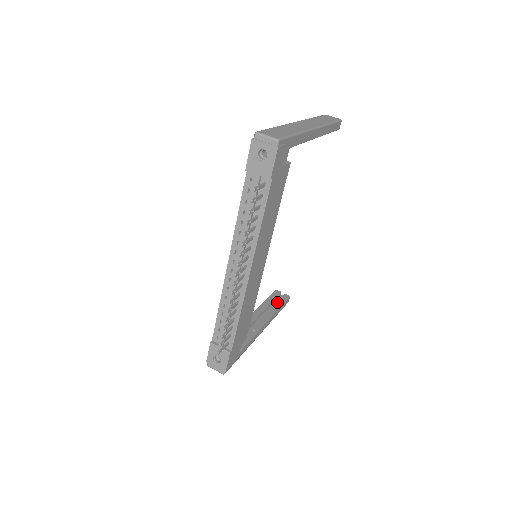
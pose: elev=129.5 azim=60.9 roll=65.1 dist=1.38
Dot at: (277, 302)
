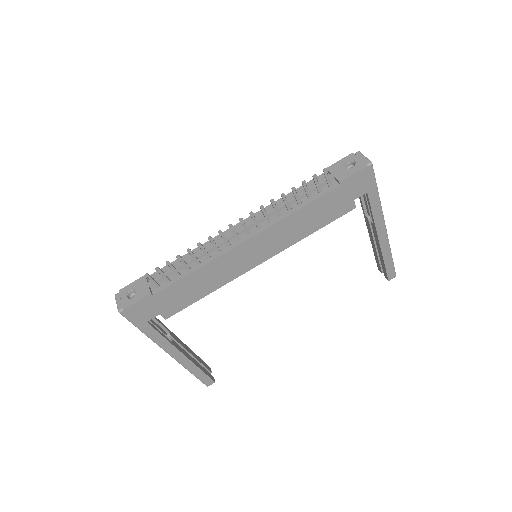
Dot at: (203, 367)
